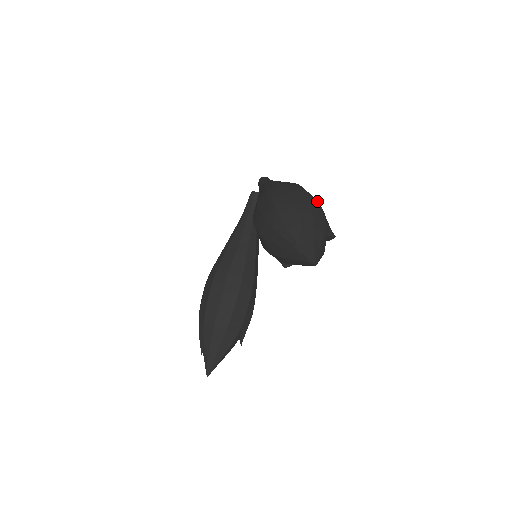
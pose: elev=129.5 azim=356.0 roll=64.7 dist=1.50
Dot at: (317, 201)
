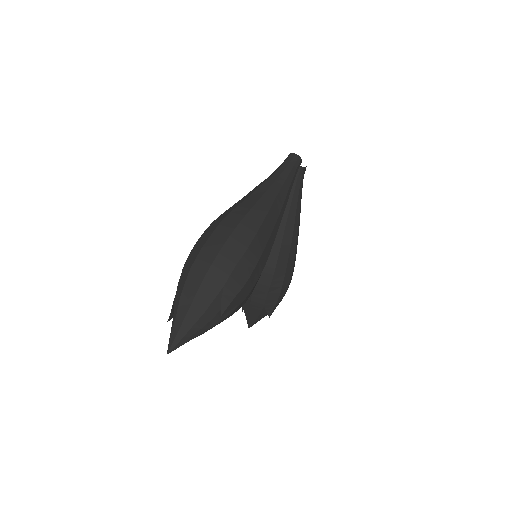
Dot at: (237, 256)
